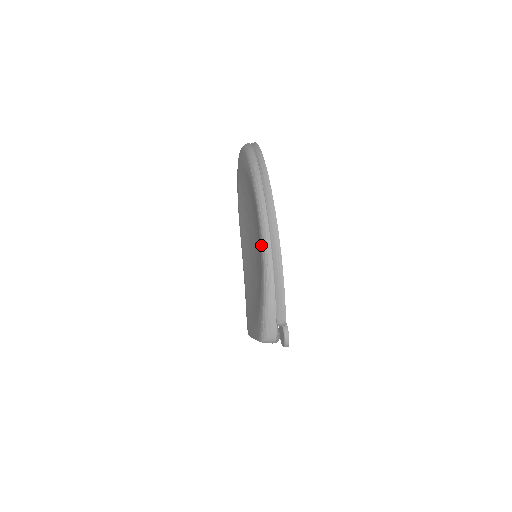
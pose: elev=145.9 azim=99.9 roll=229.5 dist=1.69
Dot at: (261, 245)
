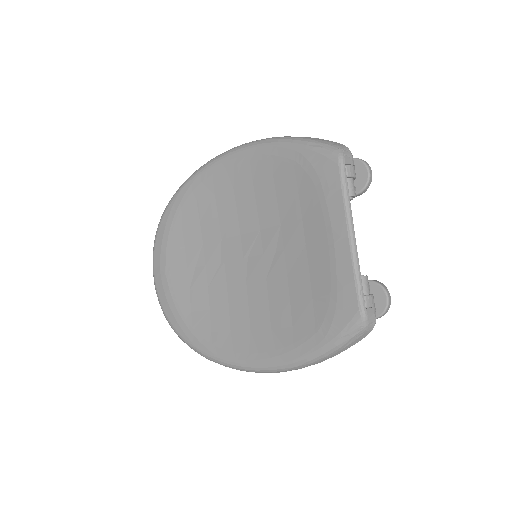
Dot at: (238, 153)
